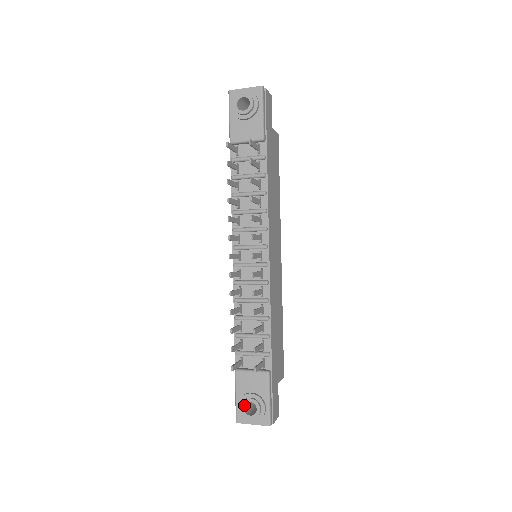
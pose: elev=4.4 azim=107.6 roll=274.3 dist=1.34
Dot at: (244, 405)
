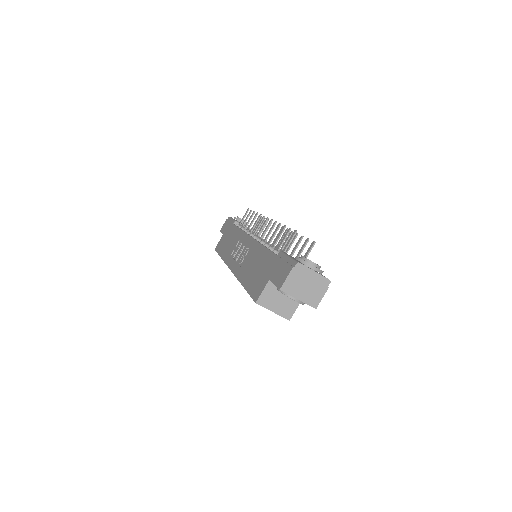
Dot at: occluded
